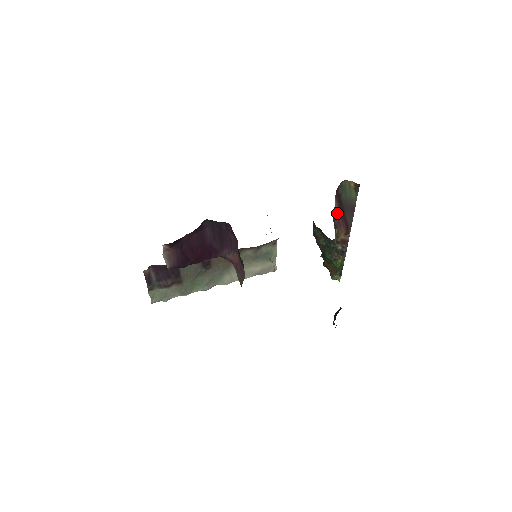
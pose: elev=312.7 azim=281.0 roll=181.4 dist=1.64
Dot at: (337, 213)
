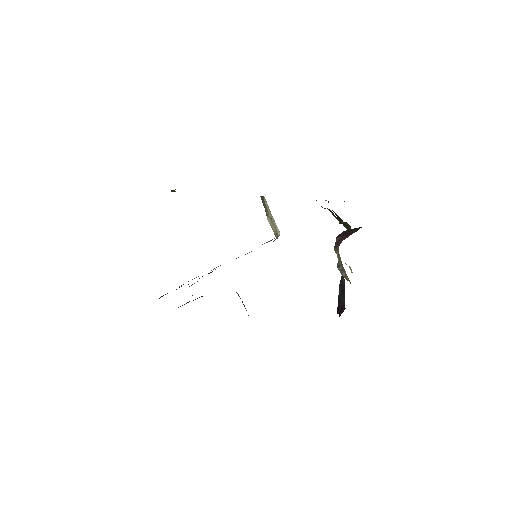
Dot at: (339, 239)
